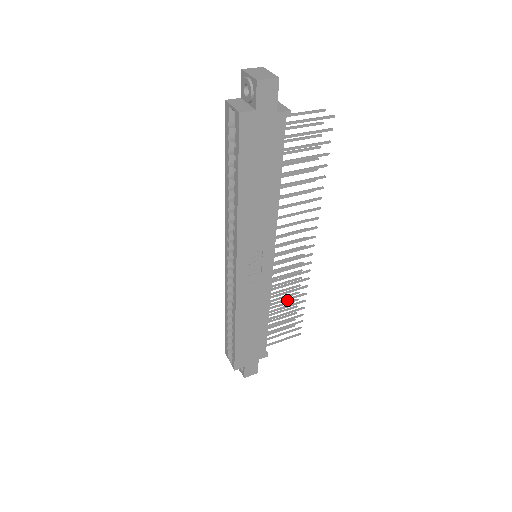
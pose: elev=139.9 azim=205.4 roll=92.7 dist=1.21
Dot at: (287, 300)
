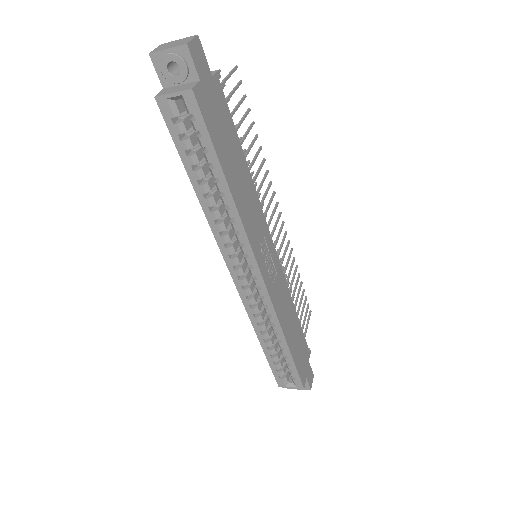
Dot at: (292, 283)
